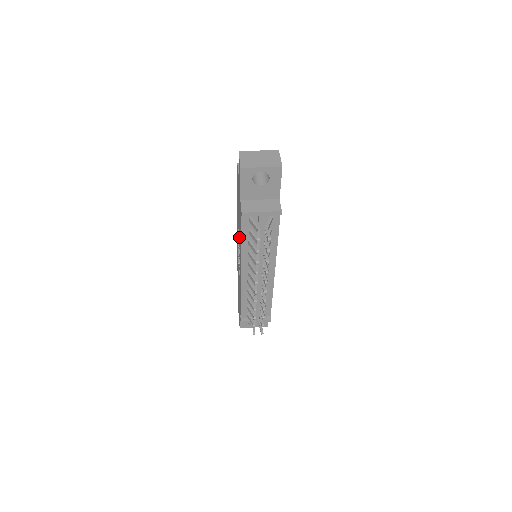
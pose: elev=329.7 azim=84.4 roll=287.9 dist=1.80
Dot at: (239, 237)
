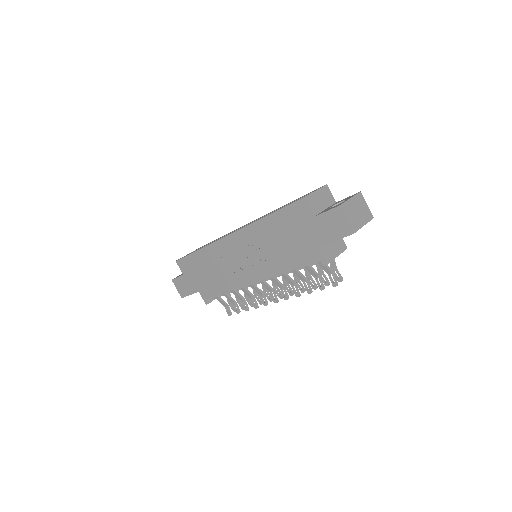
Dot at: (266, 256)
